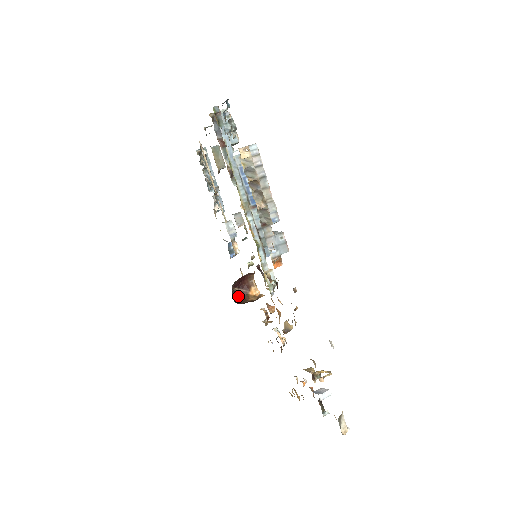
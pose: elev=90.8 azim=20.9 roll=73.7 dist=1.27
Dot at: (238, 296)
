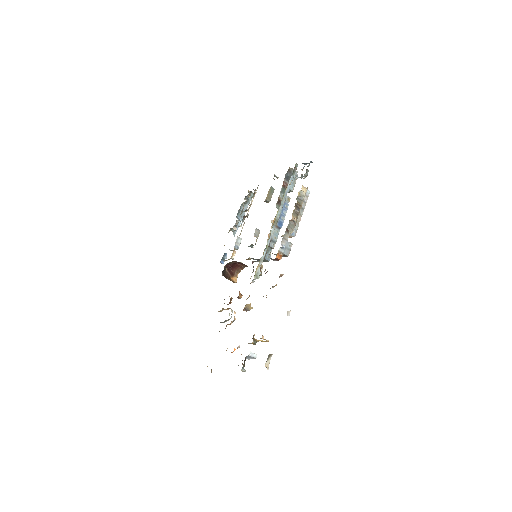
Dot at: (224, 274)
